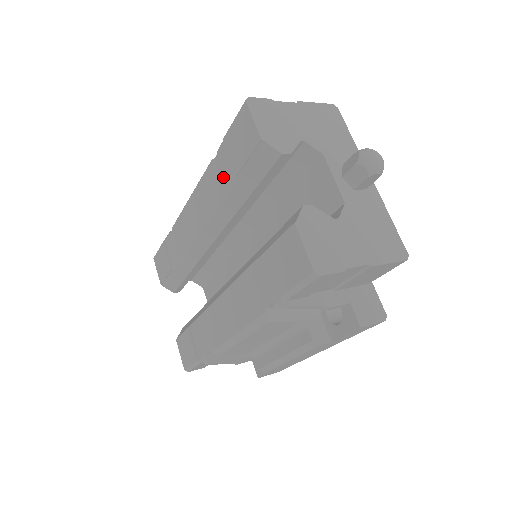
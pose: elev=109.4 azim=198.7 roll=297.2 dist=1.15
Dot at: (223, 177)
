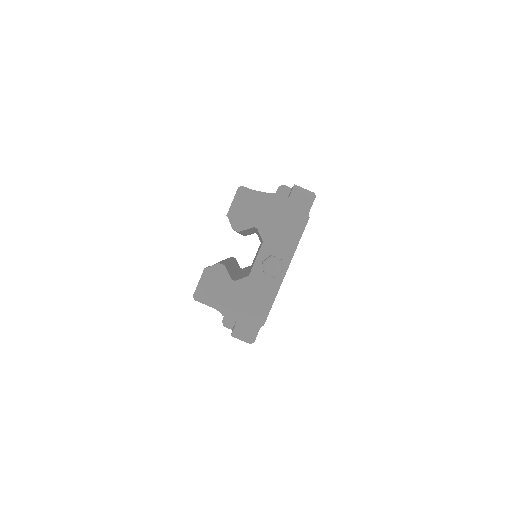
Dot at: occluded
